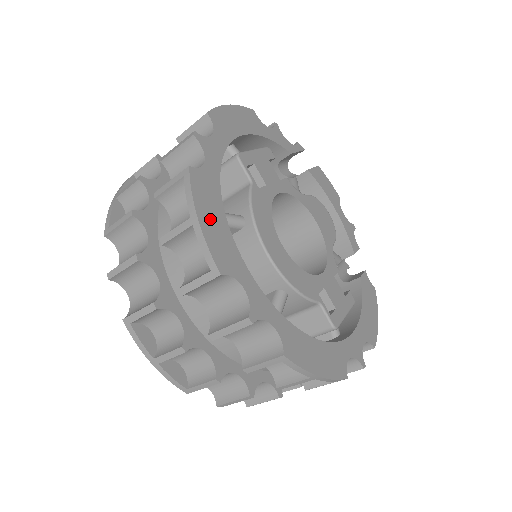
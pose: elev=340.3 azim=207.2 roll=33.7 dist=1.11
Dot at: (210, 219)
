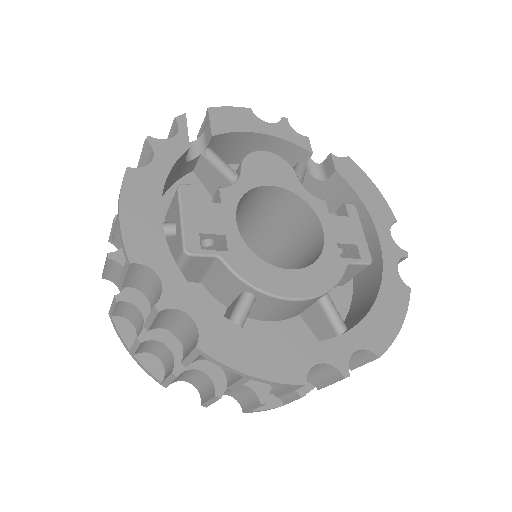
Dot at: (254, 359)
